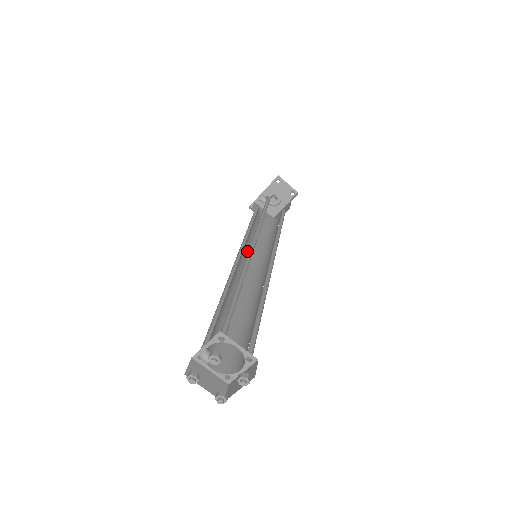
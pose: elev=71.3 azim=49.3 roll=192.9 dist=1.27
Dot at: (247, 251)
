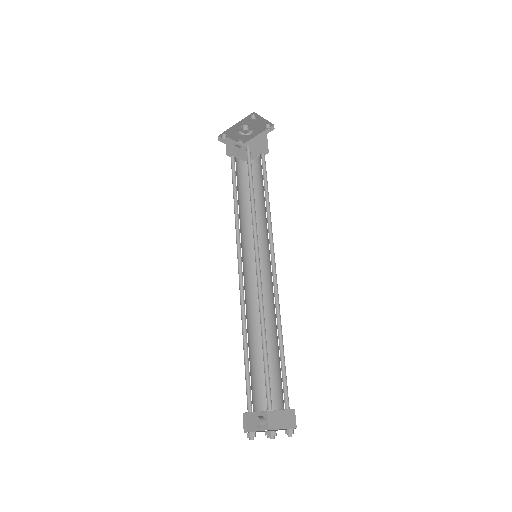
Dot at: (242, 239)
